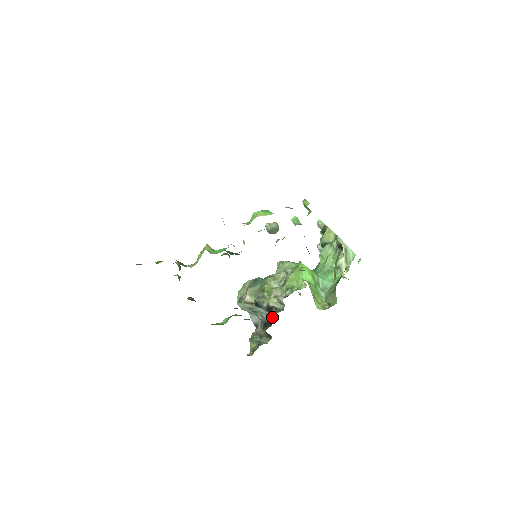
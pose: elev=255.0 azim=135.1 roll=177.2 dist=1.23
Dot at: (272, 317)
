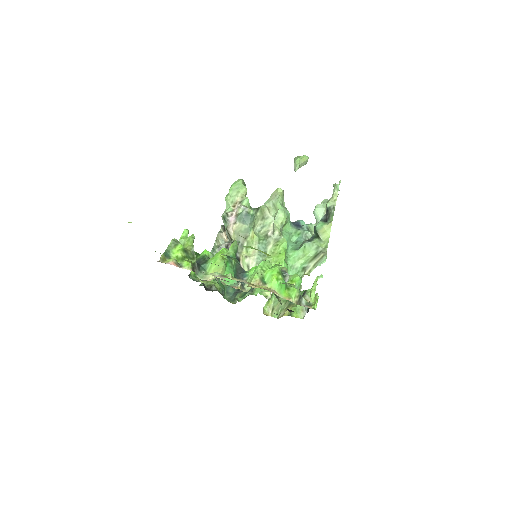
Dot at: occluded
